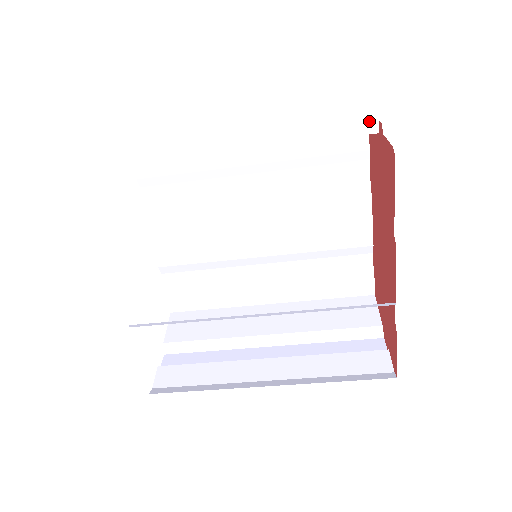
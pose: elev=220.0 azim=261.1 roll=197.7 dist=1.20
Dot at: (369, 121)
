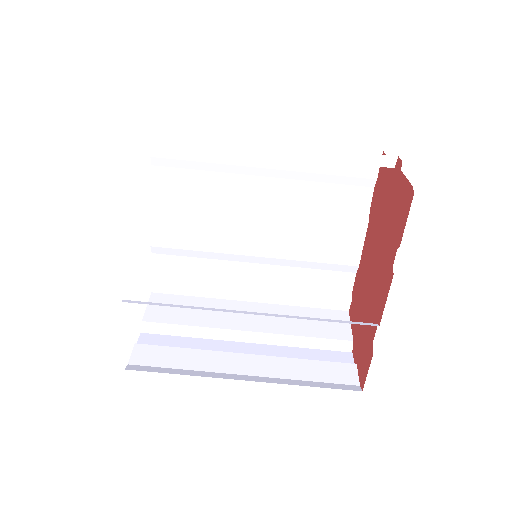
Dot at: (389, 156)
